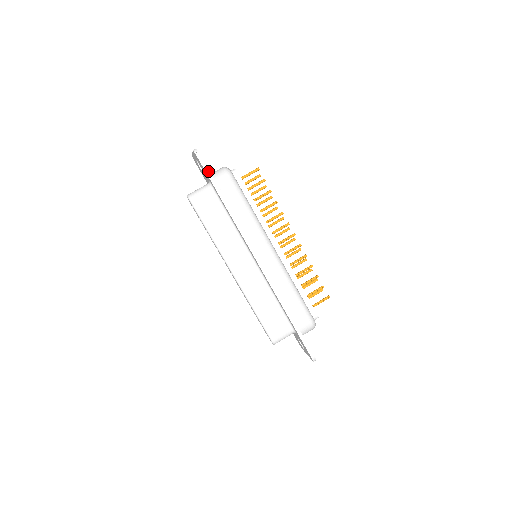
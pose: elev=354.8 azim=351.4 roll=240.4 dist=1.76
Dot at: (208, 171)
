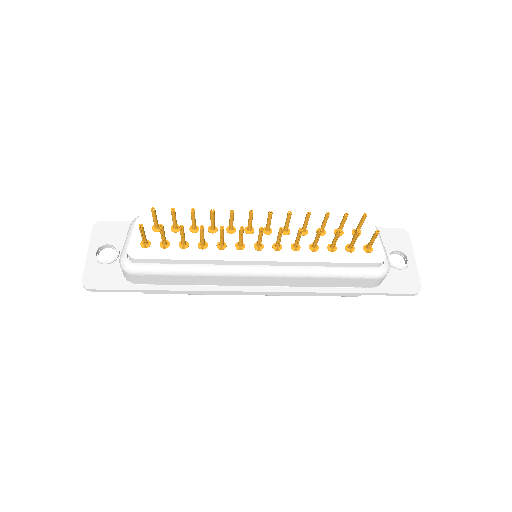
Dot at: (117, 290)
